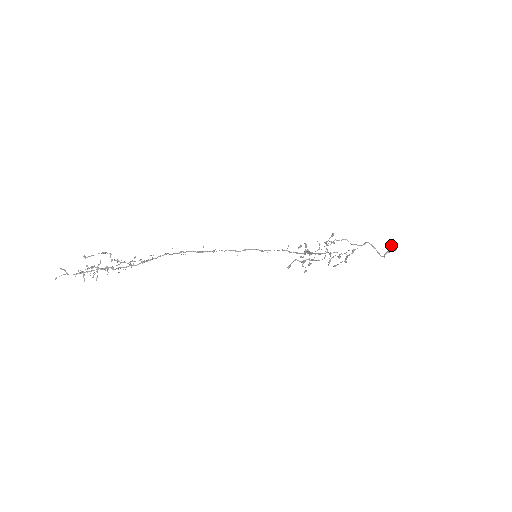
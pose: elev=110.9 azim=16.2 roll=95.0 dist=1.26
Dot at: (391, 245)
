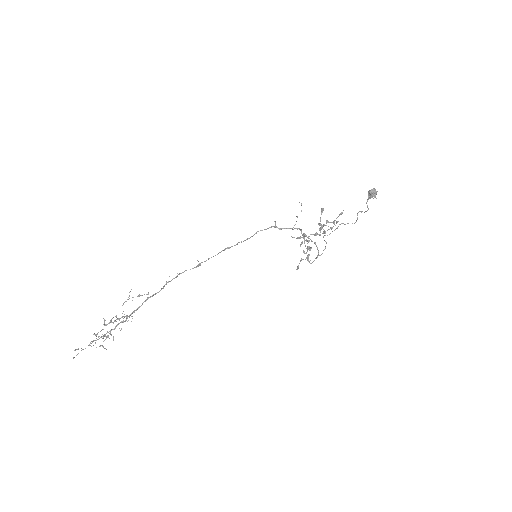
Dot at: (372, 194)
